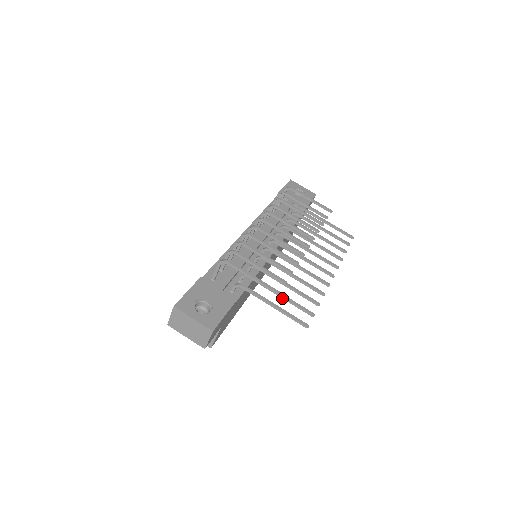
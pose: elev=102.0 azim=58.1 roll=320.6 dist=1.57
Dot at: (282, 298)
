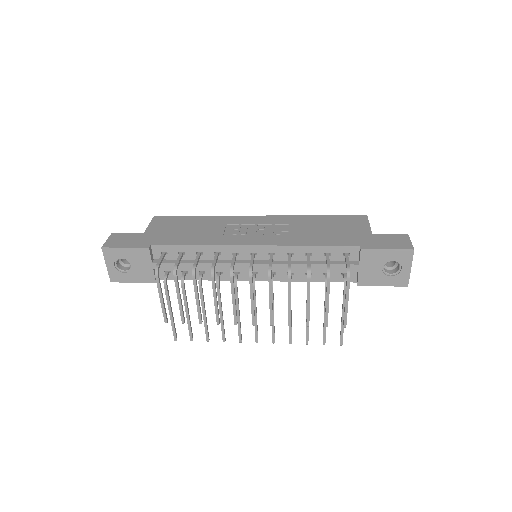
Dot at: (187, 314)
